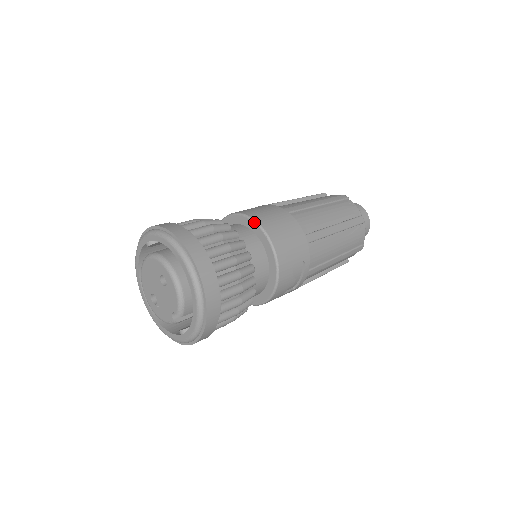
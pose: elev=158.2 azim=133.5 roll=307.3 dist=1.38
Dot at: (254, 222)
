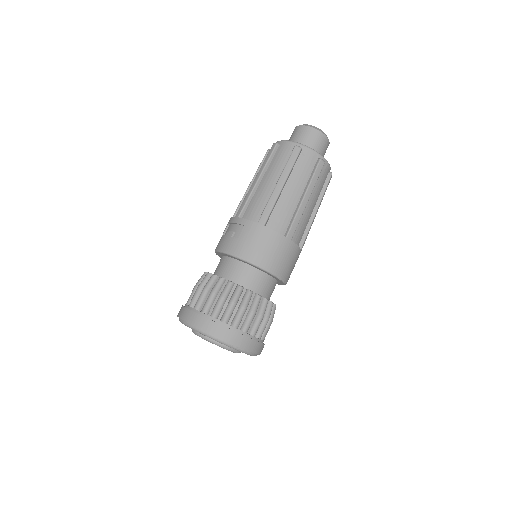
Dot at: (273, 276)
